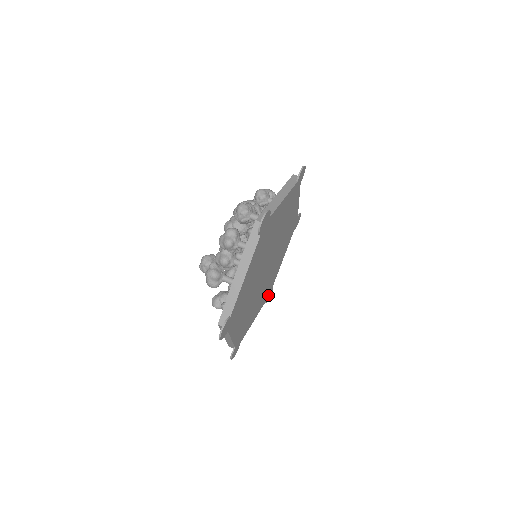
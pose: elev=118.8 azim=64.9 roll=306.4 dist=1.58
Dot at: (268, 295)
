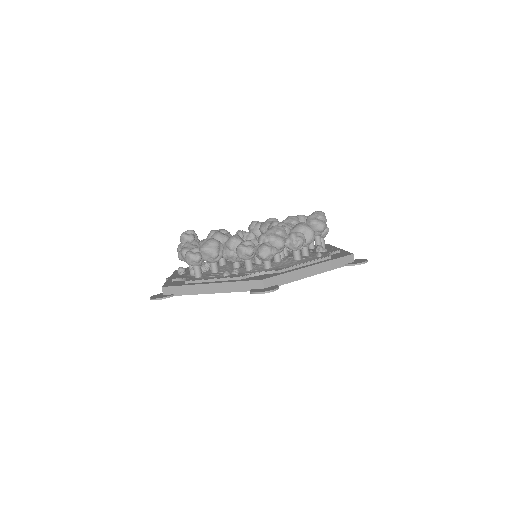
Dot at: occluded
